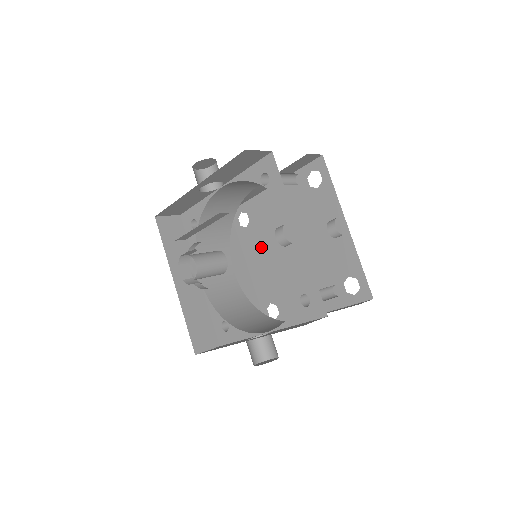
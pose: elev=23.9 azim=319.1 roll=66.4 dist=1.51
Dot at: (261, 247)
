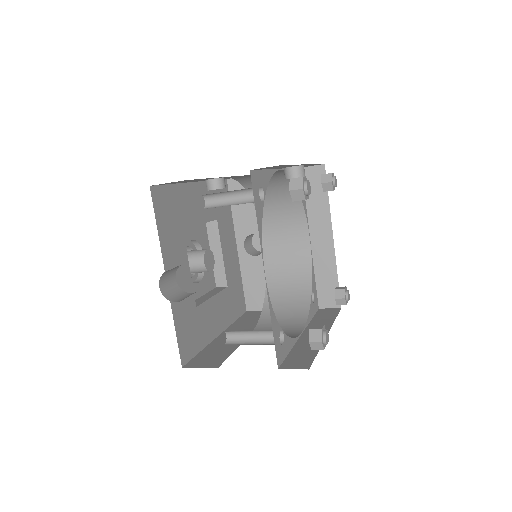
Dot at: occluded
